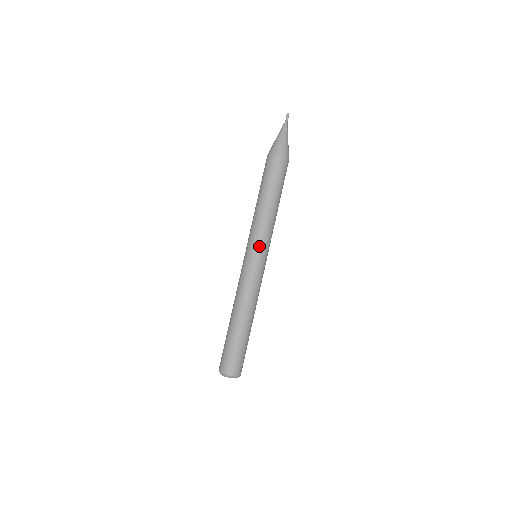
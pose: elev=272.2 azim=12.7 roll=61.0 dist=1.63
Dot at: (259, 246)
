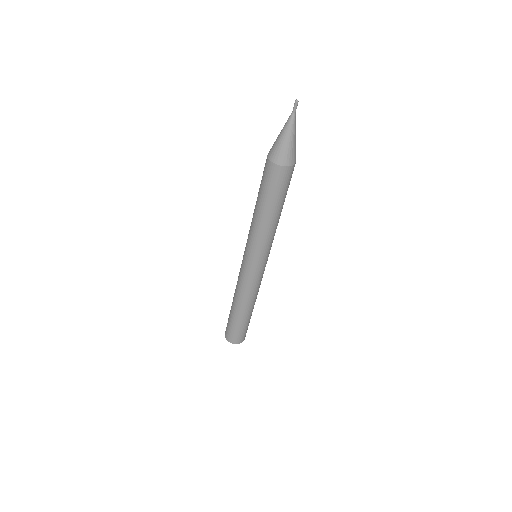
Dot at: occluded
